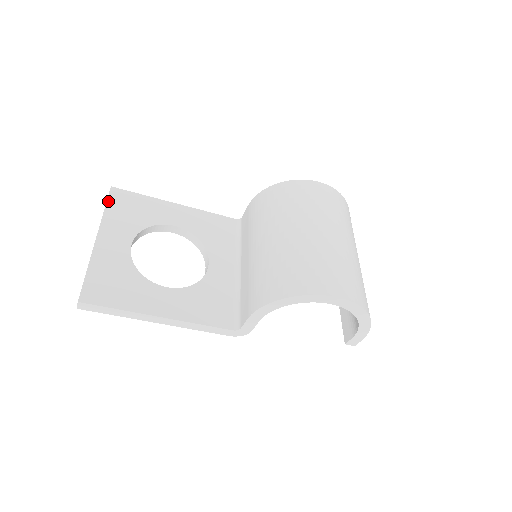
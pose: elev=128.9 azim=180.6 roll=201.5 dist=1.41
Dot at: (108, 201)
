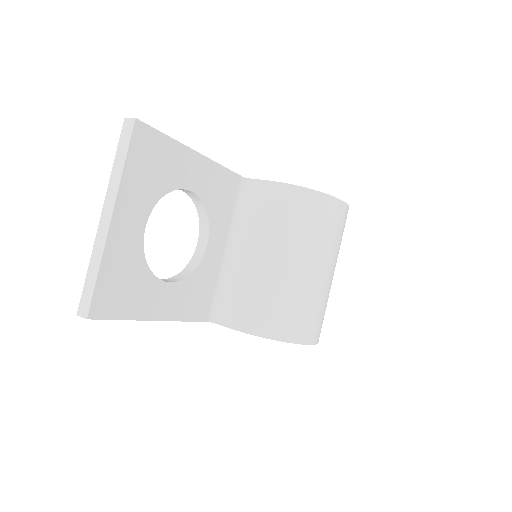
Dot at: (130, 149)
